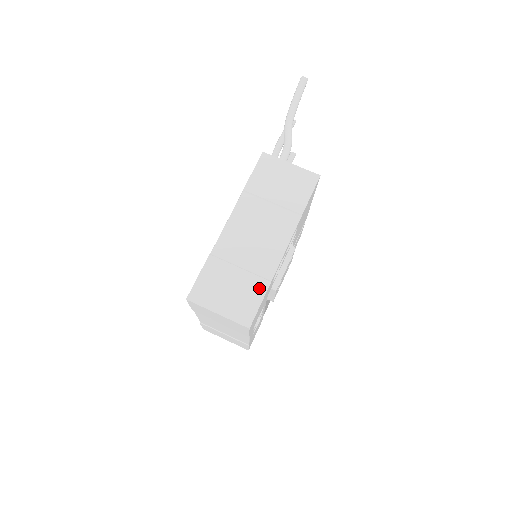
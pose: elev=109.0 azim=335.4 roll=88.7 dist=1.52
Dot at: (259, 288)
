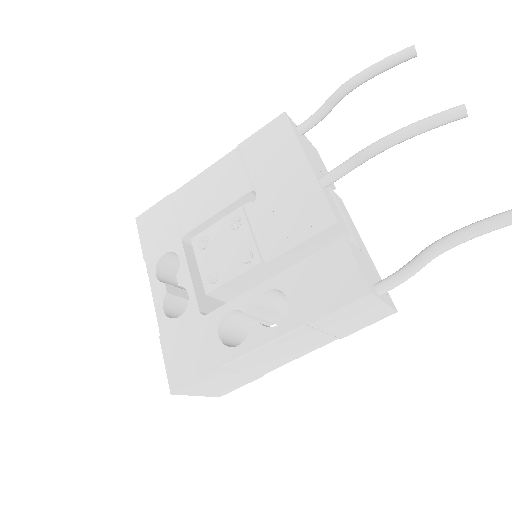
Dot at: (249, 380)
